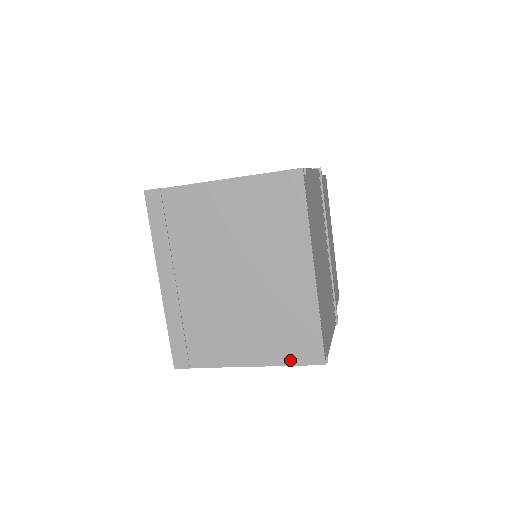
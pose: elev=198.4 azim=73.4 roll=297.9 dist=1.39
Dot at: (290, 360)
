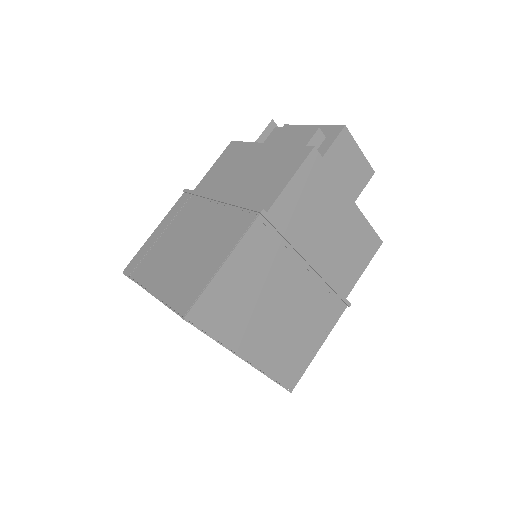
Dot at: occluded
